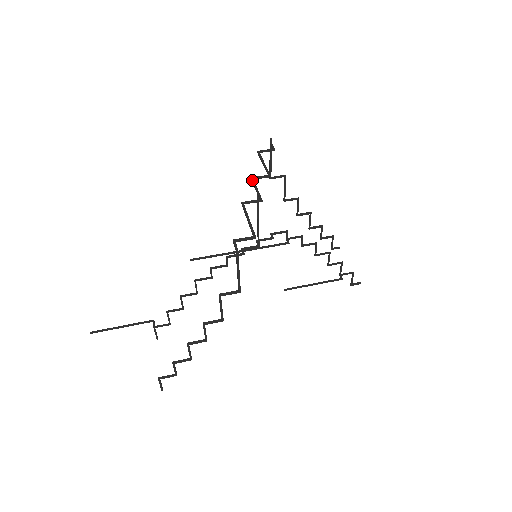
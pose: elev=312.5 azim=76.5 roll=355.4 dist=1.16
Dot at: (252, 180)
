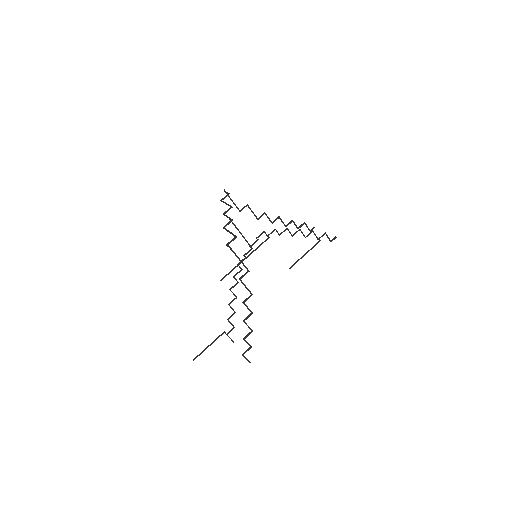
Dot at: (224, 215)
